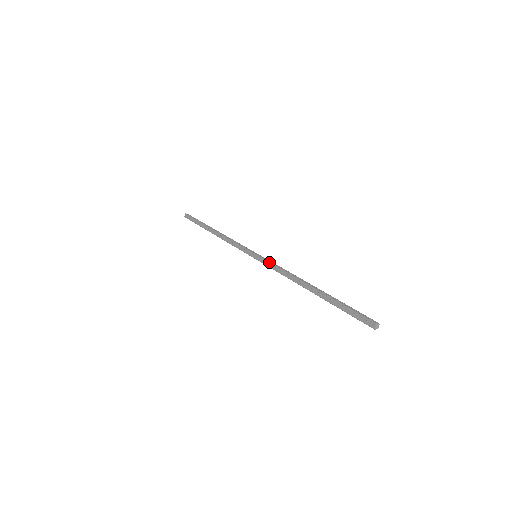
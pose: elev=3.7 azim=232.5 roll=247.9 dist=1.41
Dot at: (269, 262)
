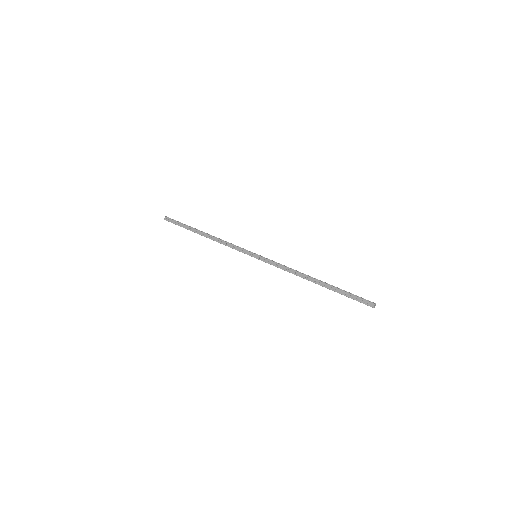
Dot at: (272, 261)
